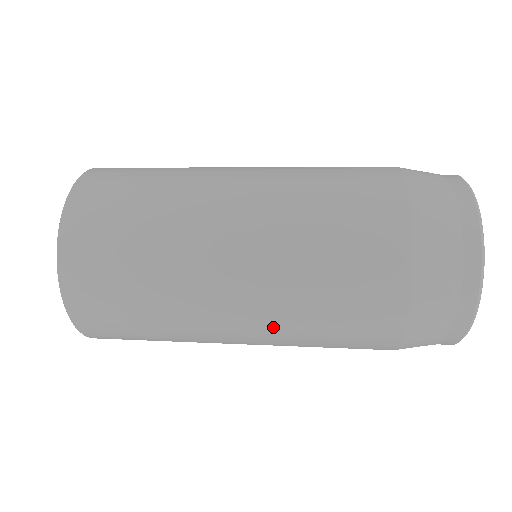
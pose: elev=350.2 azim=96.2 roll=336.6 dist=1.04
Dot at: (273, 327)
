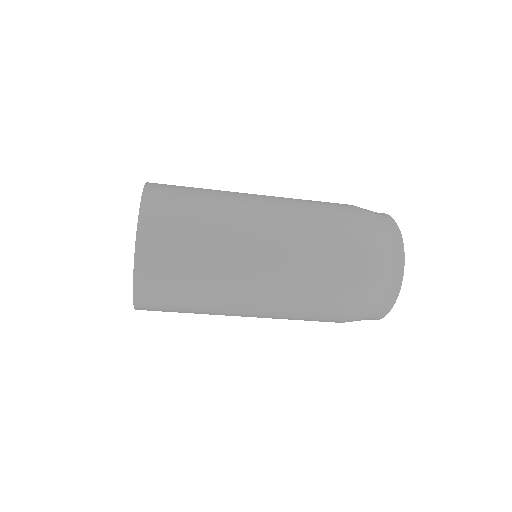
Dot at: (285, 263)
